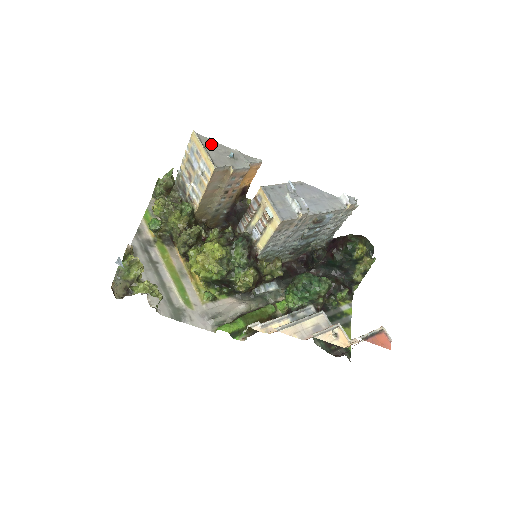
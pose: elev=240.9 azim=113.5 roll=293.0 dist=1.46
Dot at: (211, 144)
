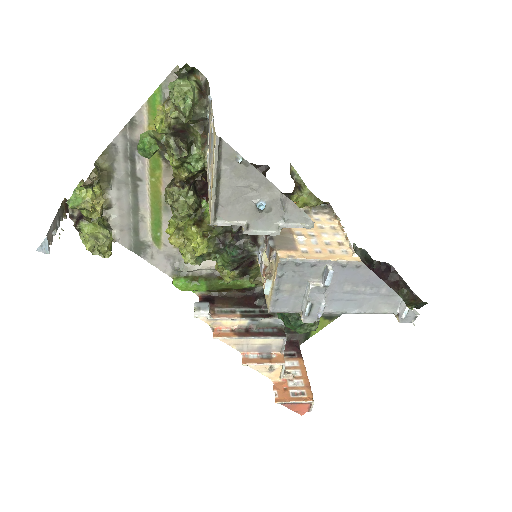
Dot at: (238, 169)
